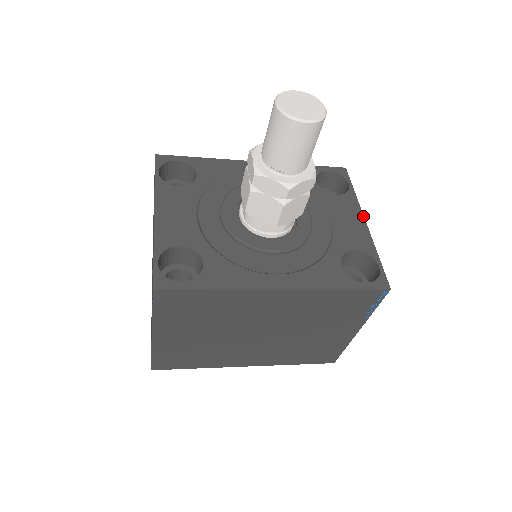
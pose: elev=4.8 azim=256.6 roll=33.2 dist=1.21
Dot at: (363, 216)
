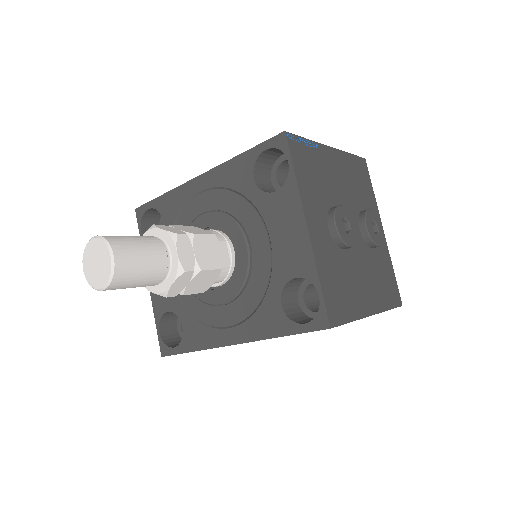
Dot at: (304, 217)
